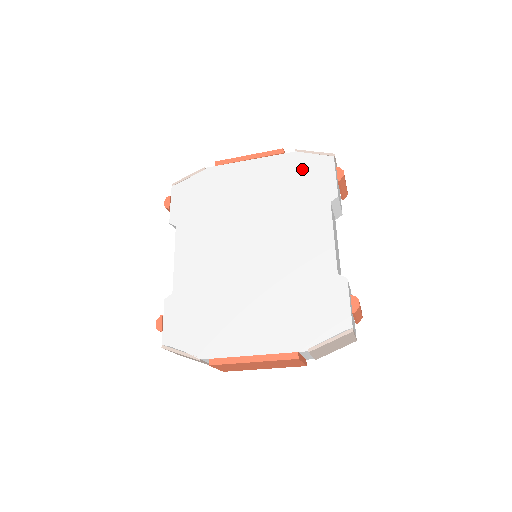
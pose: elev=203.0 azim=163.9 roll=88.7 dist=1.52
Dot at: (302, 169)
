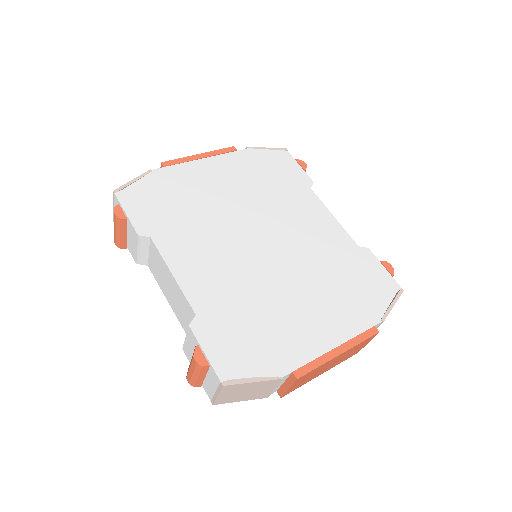
Dot at: (265, 163)
